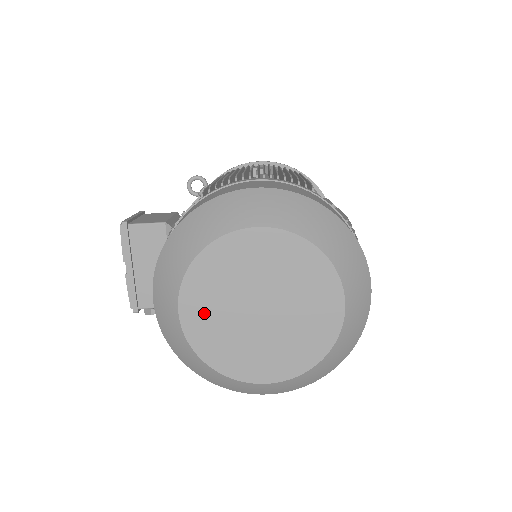
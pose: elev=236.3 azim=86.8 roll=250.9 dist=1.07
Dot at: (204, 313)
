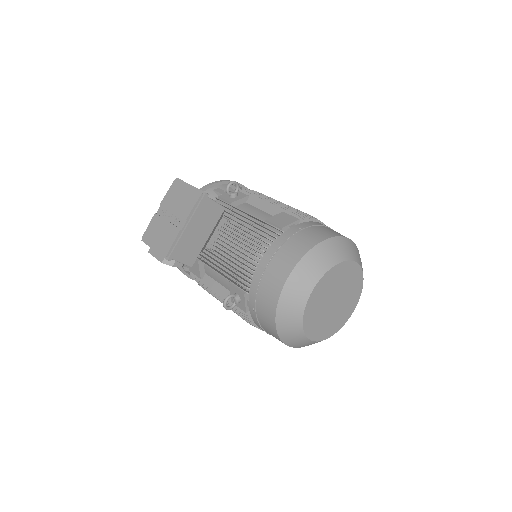
Dot at: (319, 295)
